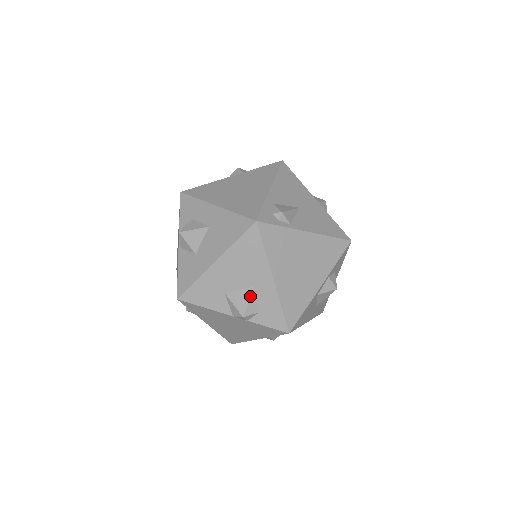
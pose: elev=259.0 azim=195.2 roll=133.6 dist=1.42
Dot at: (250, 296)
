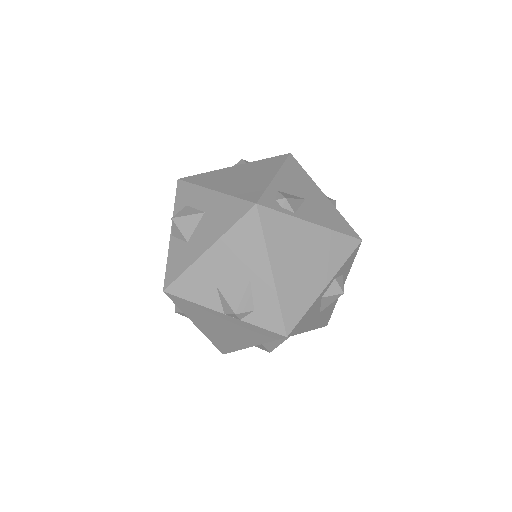
Dot at: (245, 290)
